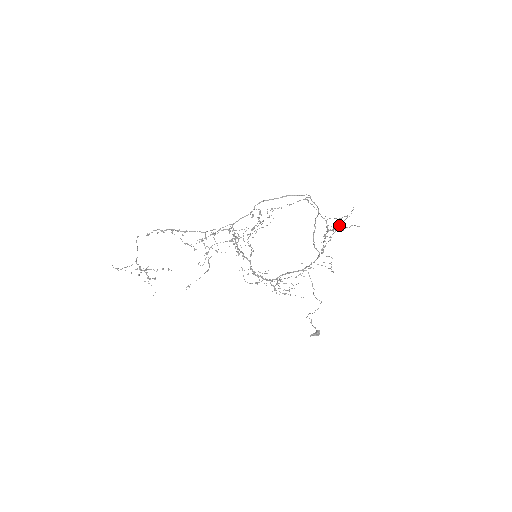
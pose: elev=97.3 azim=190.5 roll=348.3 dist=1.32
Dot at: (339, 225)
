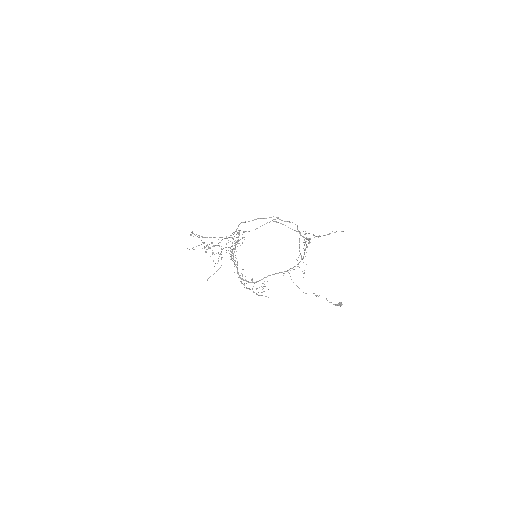
Dot at: (303, 242)
